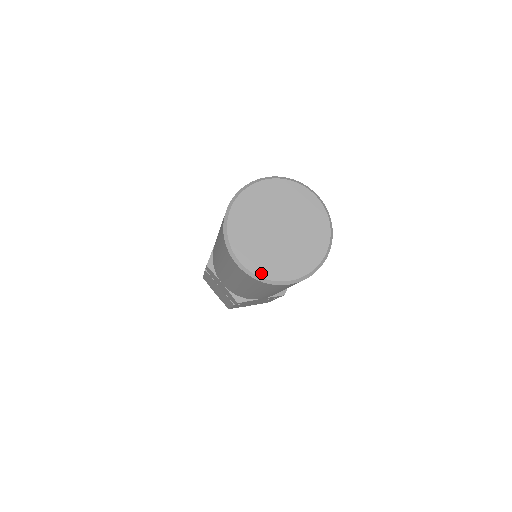
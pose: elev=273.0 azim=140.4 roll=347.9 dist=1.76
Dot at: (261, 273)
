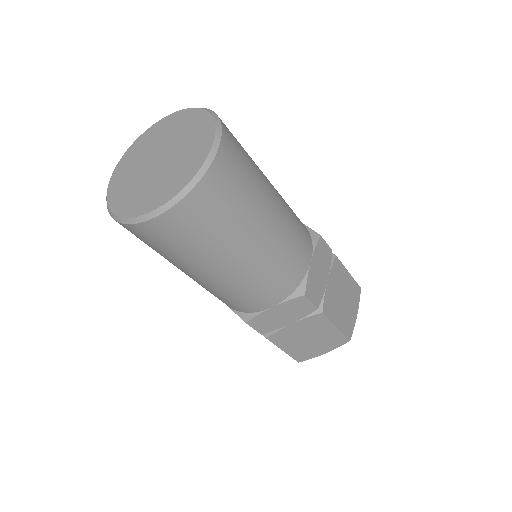
Dot at: (130, 213)
